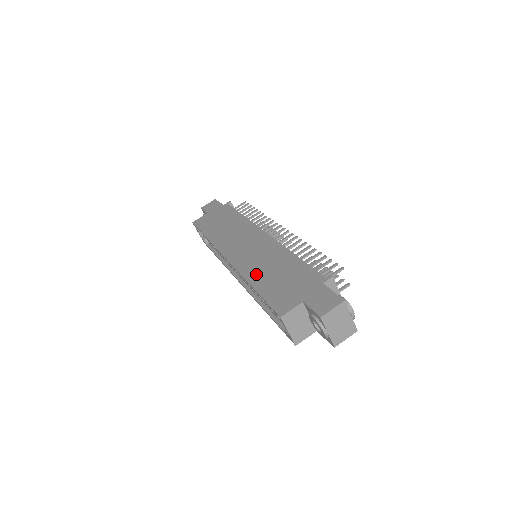
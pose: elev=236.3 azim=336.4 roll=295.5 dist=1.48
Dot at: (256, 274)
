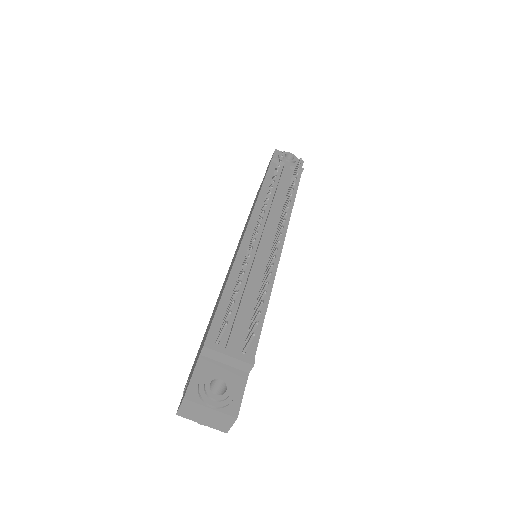
Dot at: (214, 309)
